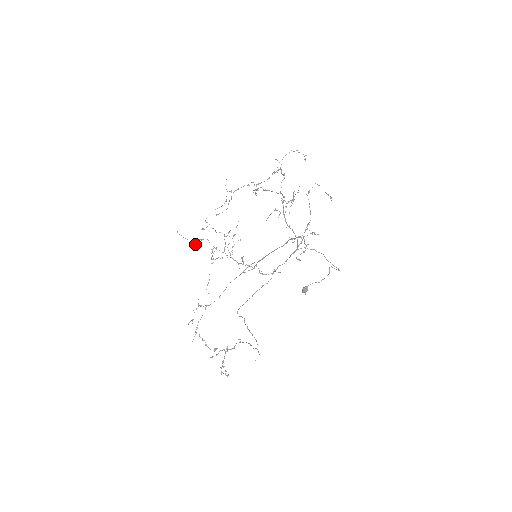
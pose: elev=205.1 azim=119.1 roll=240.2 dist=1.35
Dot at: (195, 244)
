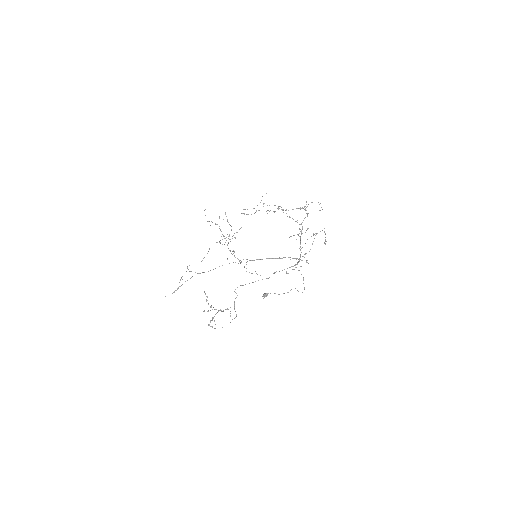
Dot at: occluded
